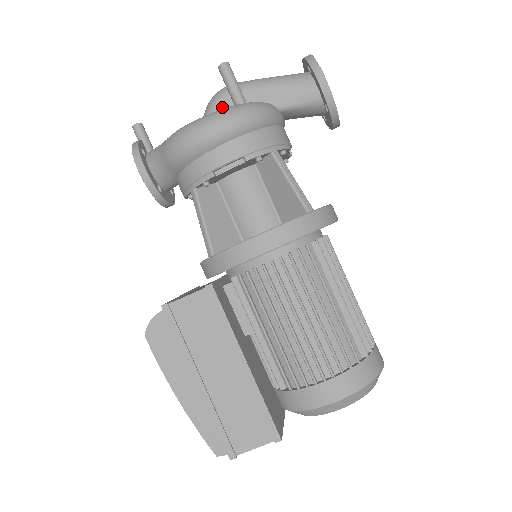
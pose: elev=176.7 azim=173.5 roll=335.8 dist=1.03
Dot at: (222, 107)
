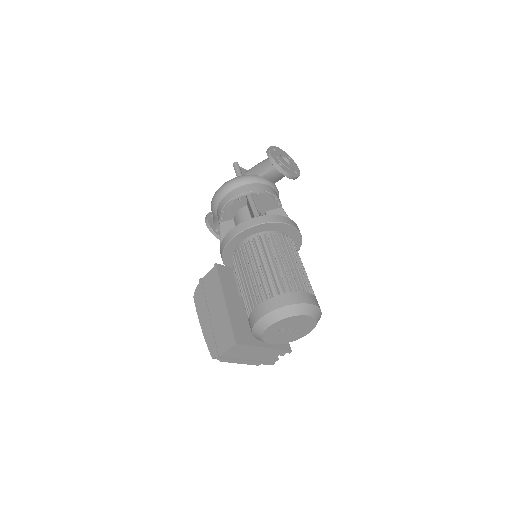
Dot at: occluded
